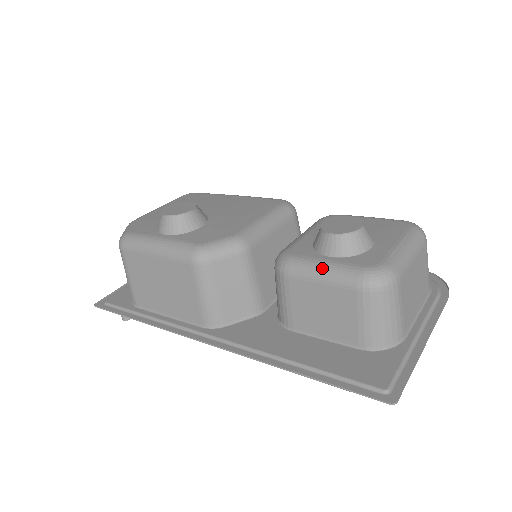
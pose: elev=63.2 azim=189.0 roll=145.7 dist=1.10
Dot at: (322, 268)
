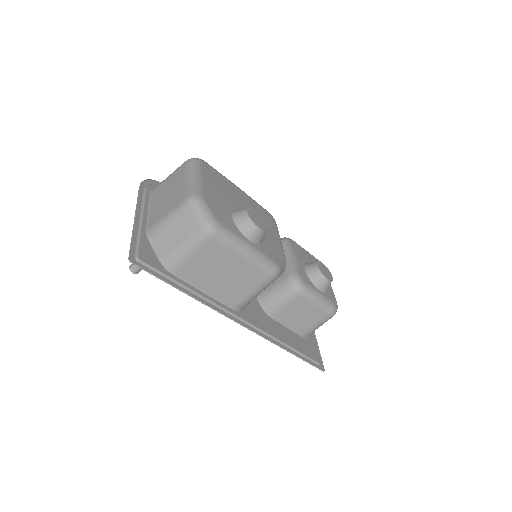
Dot at: (320, 298)
